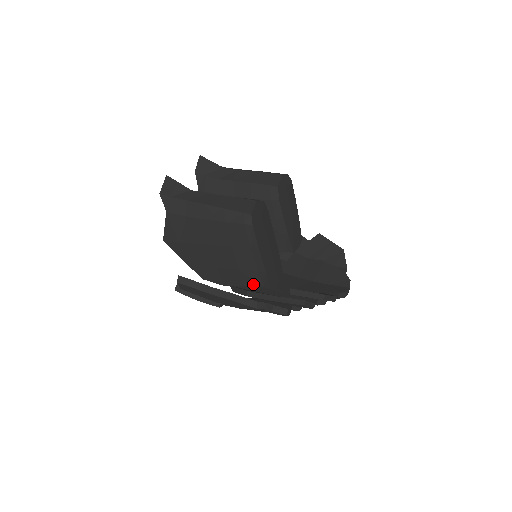
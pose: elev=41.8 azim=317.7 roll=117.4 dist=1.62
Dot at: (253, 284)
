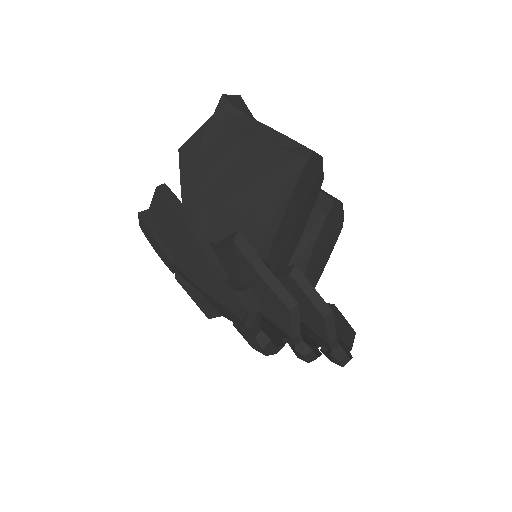
Dot at: occluded
